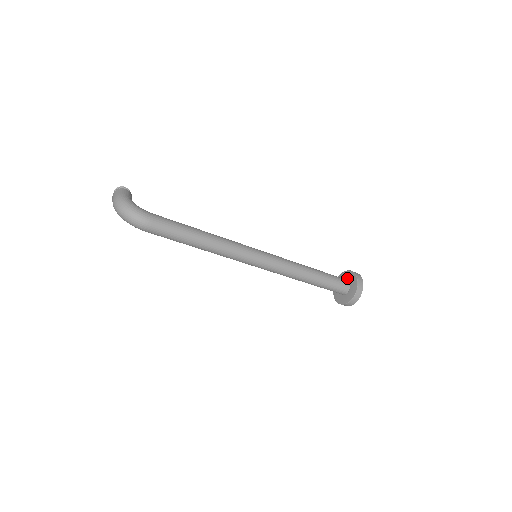
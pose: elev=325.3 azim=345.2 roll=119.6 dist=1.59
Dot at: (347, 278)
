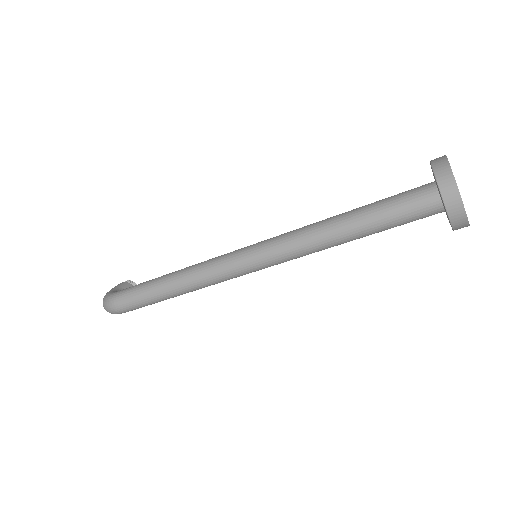
Dot at: occluded
